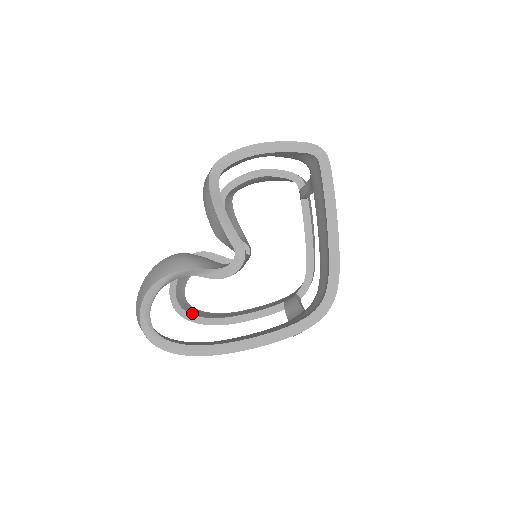
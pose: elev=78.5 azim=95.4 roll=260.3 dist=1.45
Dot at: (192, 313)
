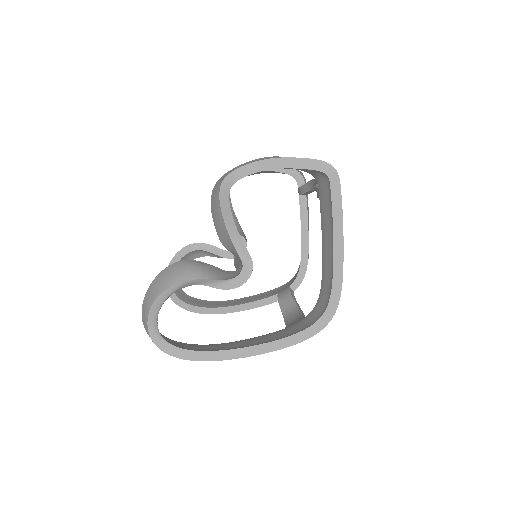
Dot at: (187, 302)
